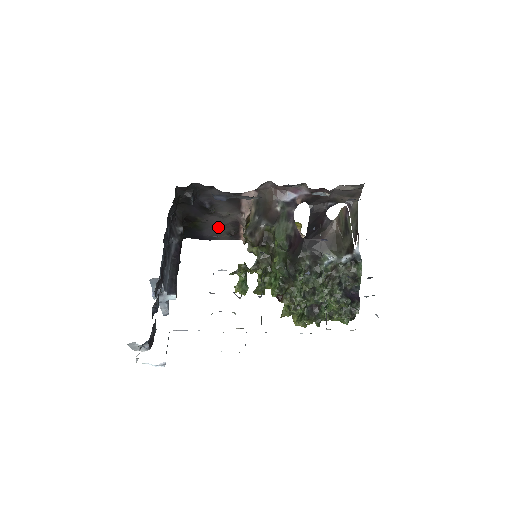
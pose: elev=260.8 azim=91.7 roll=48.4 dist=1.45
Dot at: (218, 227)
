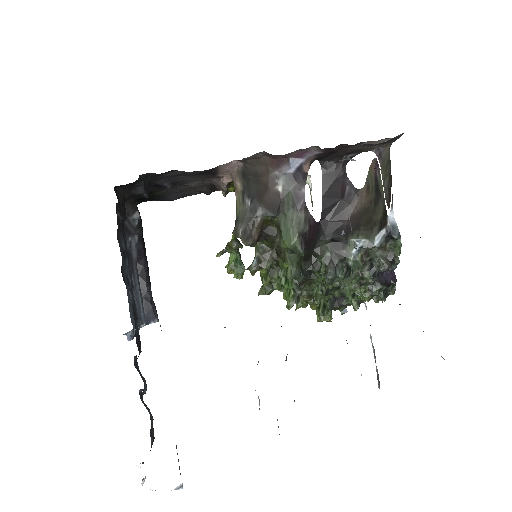
Dot at: (186, 190)
